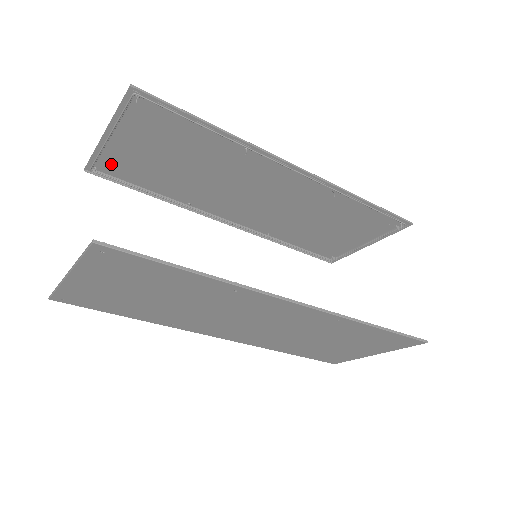
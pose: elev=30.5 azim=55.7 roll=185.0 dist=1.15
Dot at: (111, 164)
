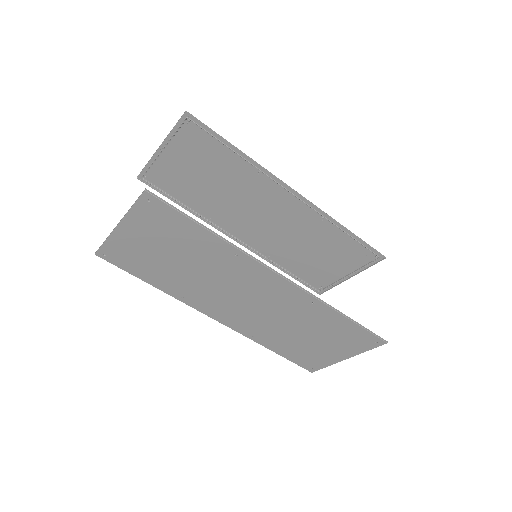
Dot at: (158, 175)
